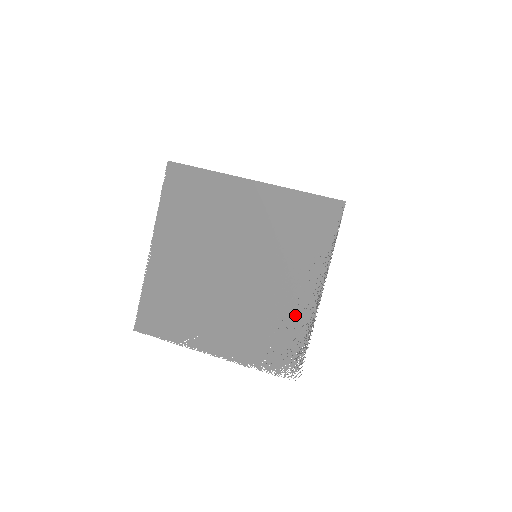
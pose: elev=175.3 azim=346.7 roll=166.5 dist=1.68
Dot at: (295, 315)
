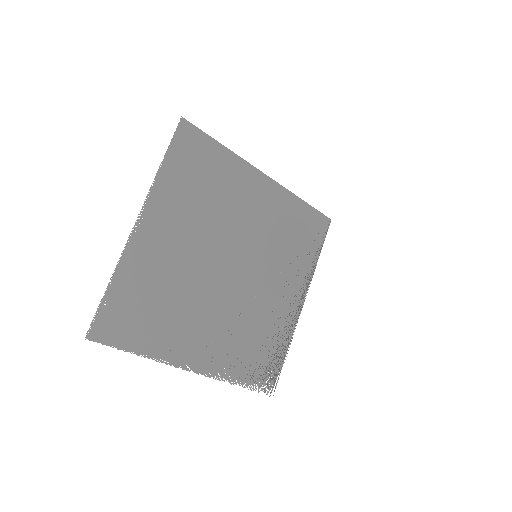
Dot at: (280, 324)
